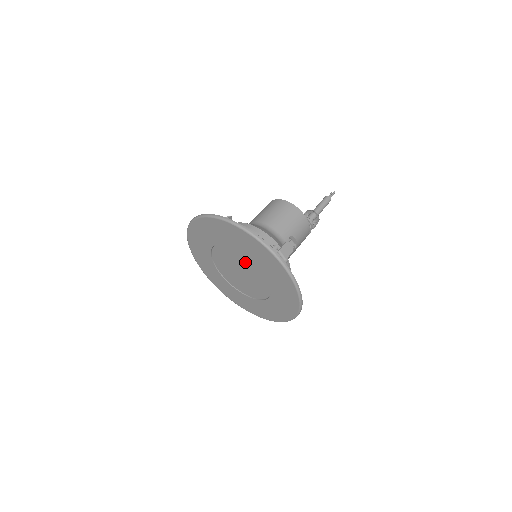
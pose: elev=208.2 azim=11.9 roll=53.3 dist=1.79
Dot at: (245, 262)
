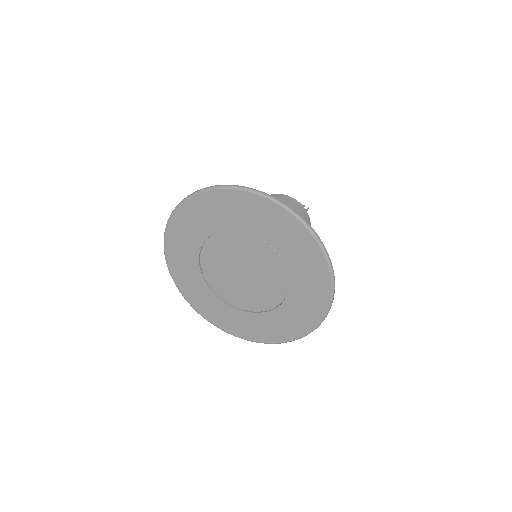
Dot at: (271, 276)
